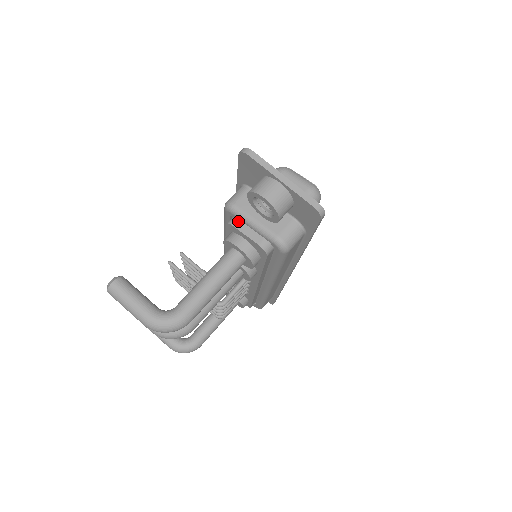
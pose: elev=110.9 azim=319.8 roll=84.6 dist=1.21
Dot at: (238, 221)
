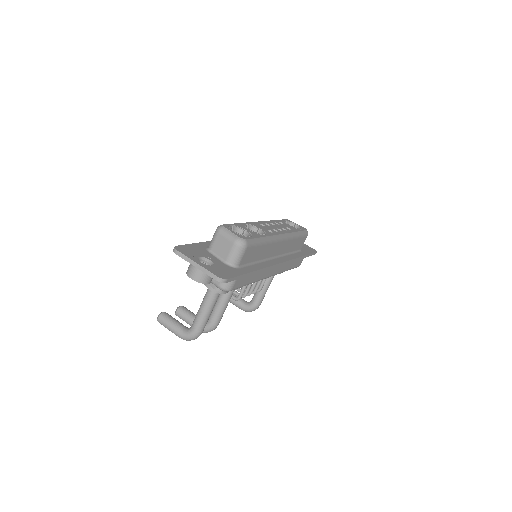
Dot at: occluded
